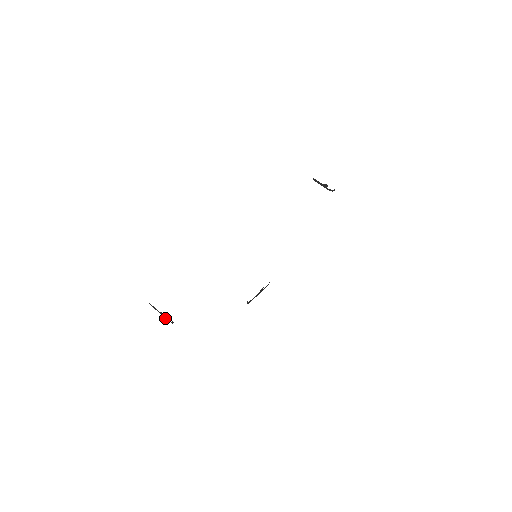
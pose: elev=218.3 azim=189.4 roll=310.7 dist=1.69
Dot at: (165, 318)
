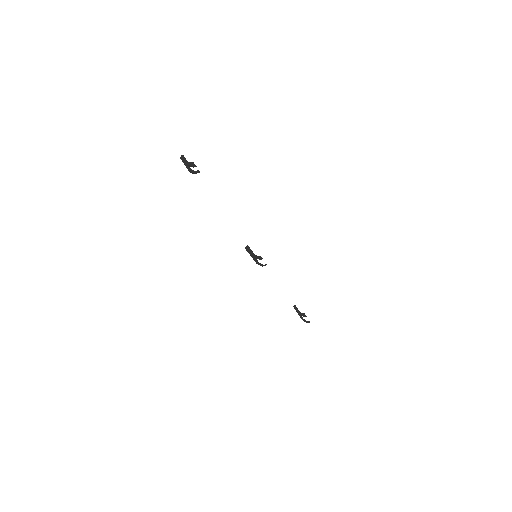
Dot at: (188, 169)
